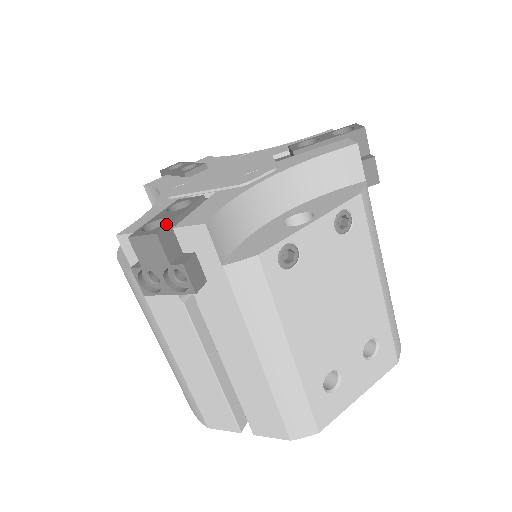
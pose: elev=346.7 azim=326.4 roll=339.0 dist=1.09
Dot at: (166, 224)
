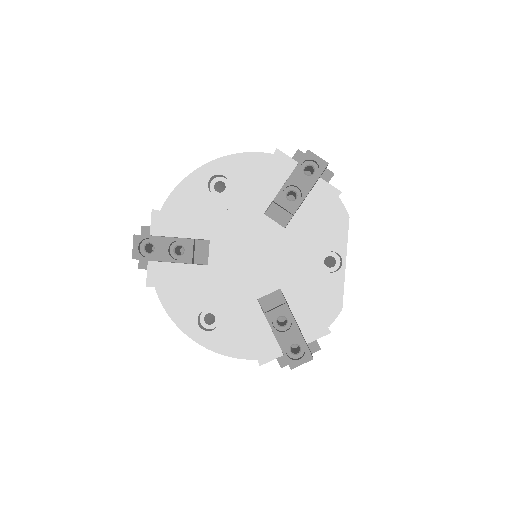
Dot at: (306, 348)
